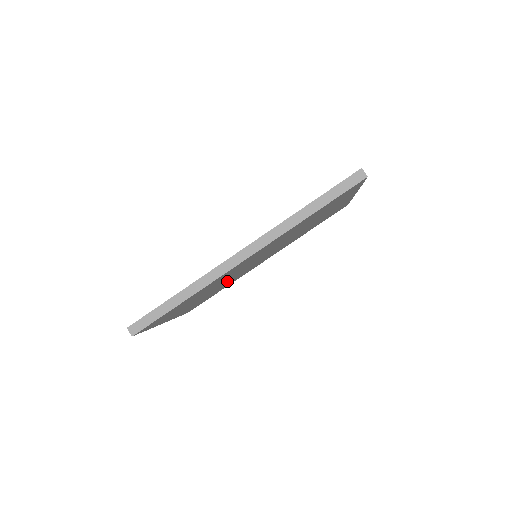
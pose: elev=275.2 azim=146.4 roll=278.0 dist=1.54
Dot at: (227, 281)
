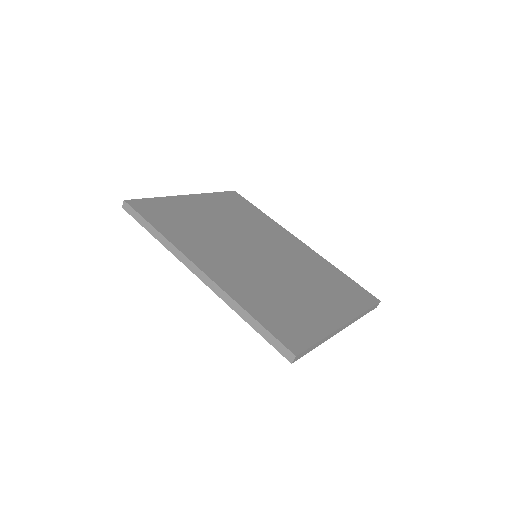
Dot at: occluded
